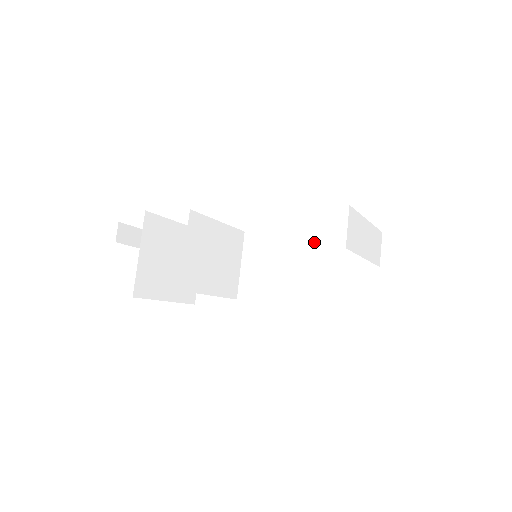
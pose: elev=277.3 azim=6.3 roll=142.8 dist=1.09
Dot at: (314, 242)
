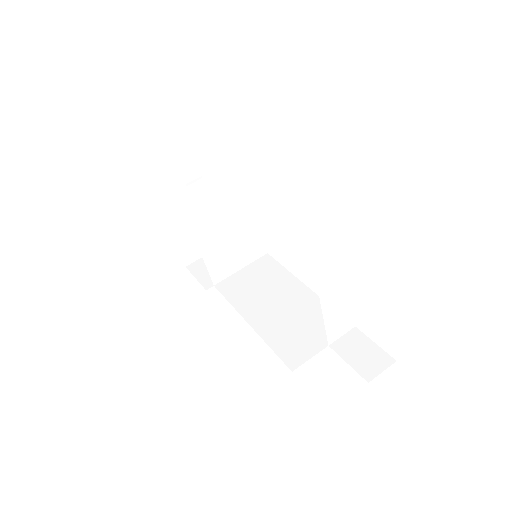
Dot at: (303, 294)
